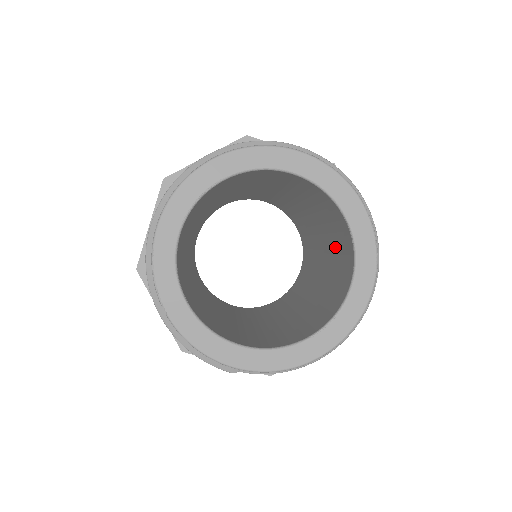
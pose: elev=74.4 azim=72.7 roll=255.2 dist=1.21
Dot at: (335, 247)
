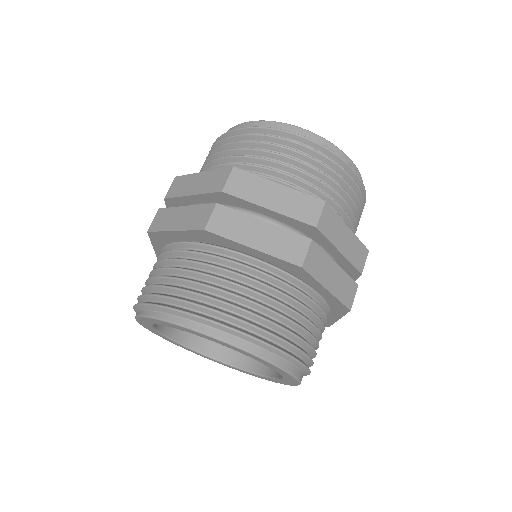
Dot at: occluded
